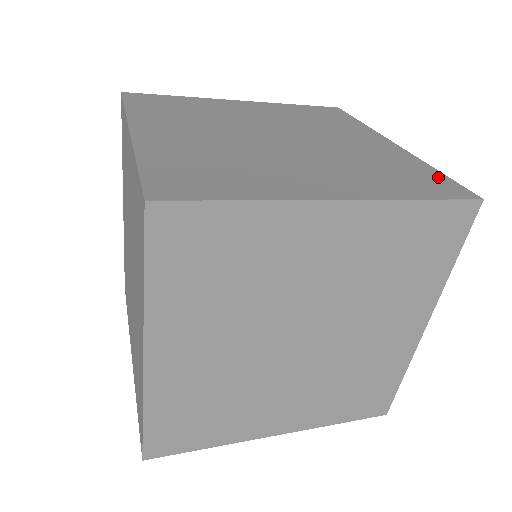
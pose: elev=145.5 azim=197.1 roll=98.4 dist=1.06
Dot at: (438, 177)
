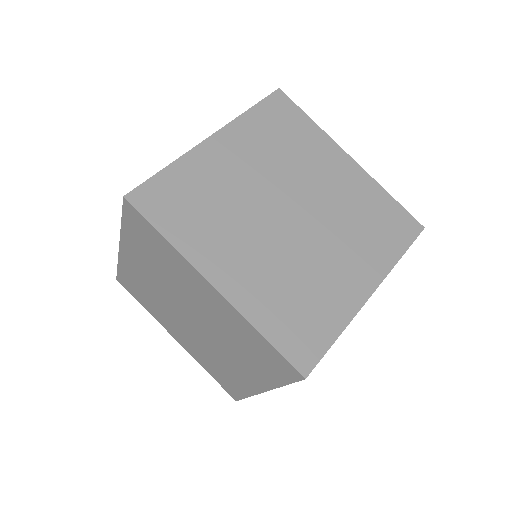
Dot at: (321, 340)
